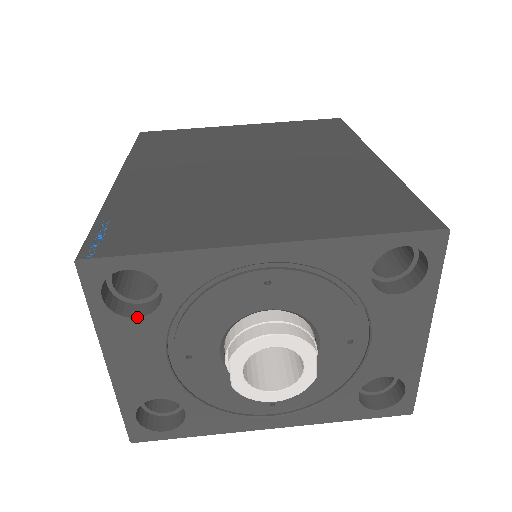
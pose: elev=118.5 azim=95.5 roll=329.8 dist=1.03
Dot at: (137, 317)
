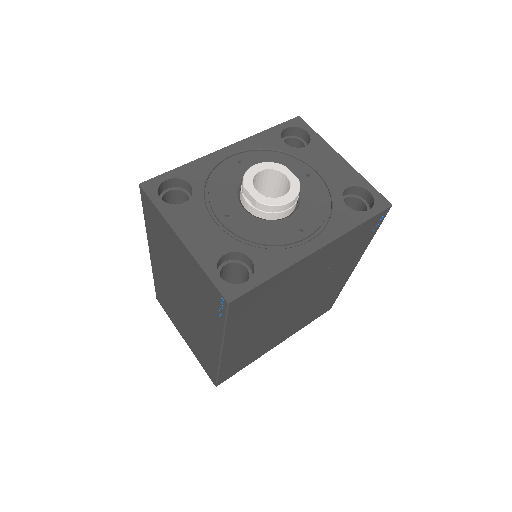
Dot at: (184, 203)
